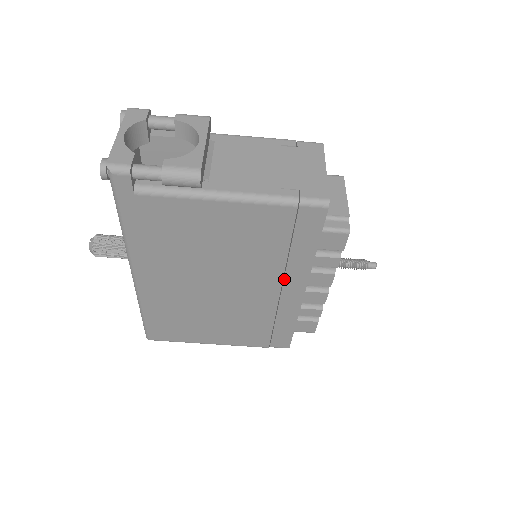
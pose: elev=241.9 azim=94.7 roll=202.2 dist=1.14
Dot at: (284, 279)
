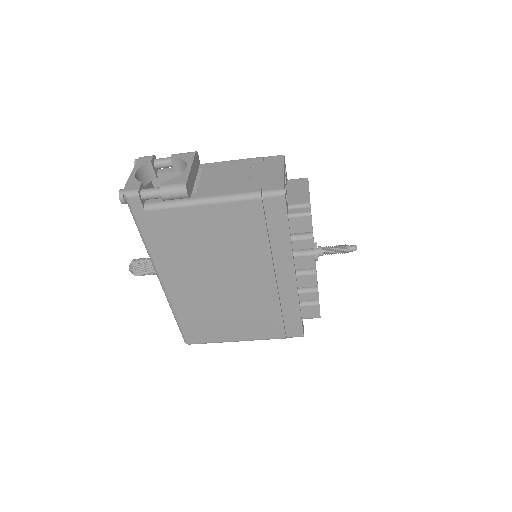
Dot at: (275, 266)
